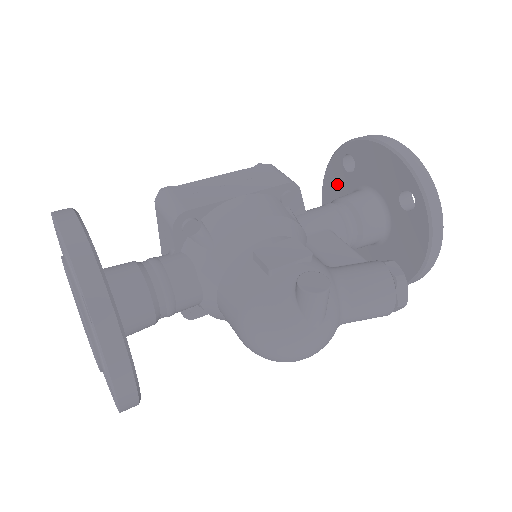
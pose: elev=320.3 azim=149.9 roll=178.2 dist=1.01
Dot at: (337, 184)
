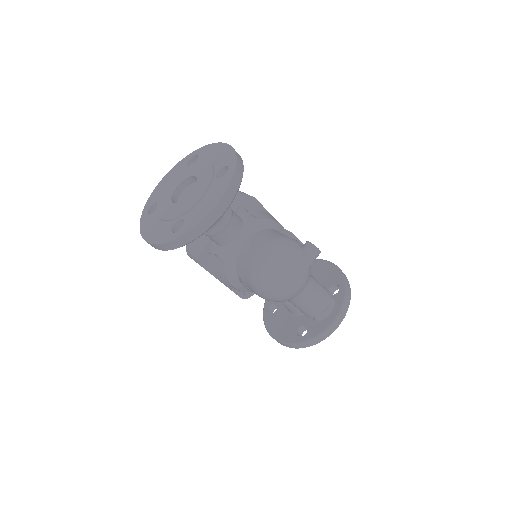
Dot at: occluded
